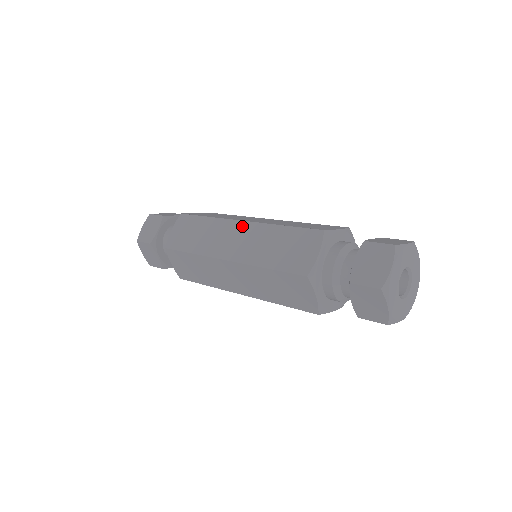
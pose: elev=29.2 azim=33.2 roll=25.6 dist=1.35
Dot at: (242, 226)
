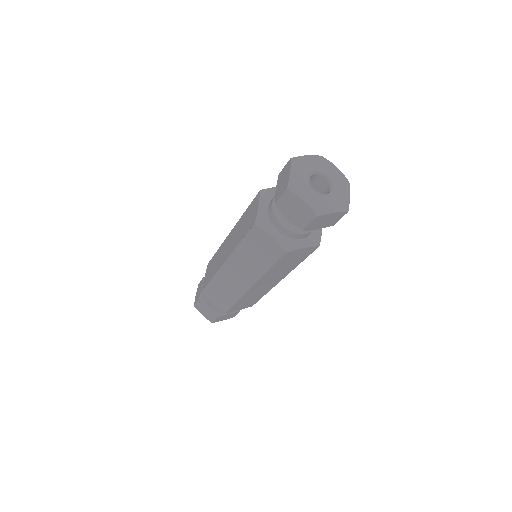
Dot at: (230, 235)
